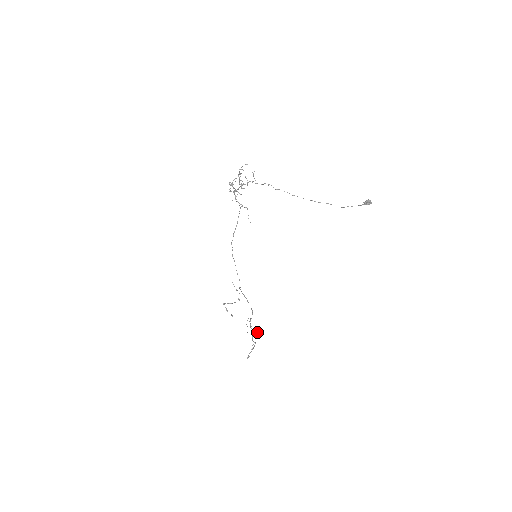
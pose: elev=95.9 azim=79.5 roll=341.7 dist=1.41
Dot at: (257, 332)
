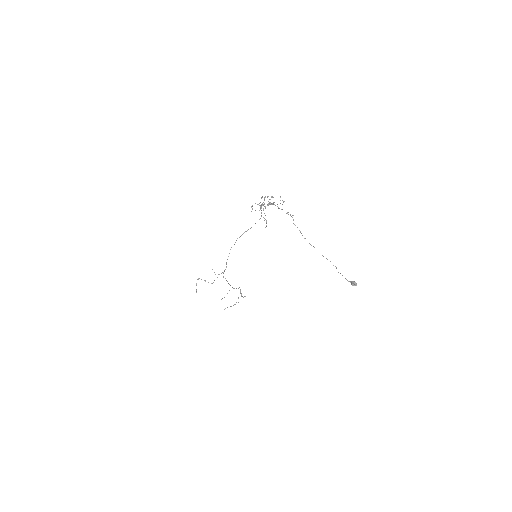
Dot at: occluded
